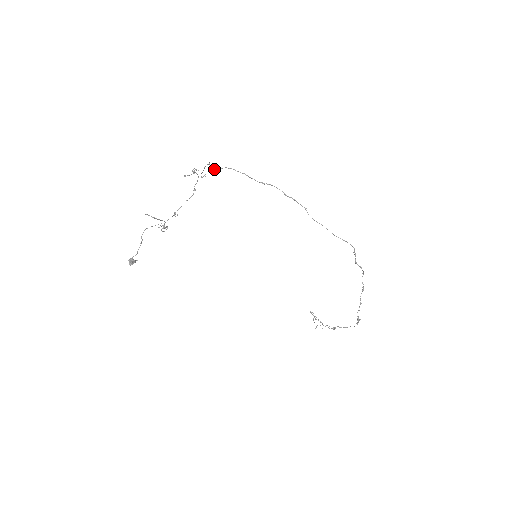
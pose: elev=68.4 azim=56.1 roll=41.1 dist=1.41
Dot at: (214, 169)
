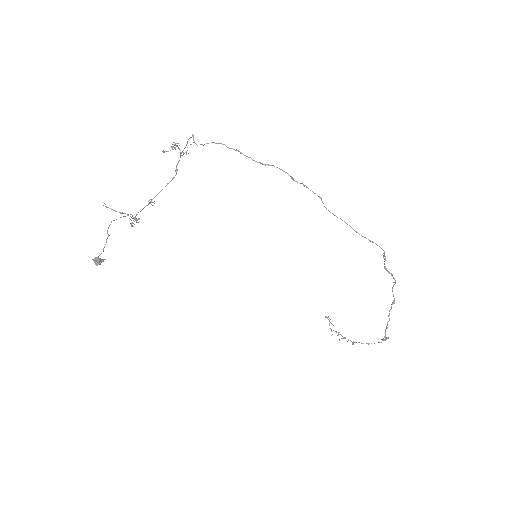
Dot at: occluded
